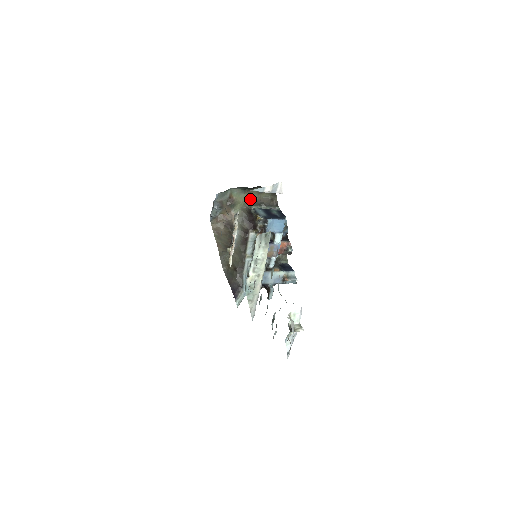
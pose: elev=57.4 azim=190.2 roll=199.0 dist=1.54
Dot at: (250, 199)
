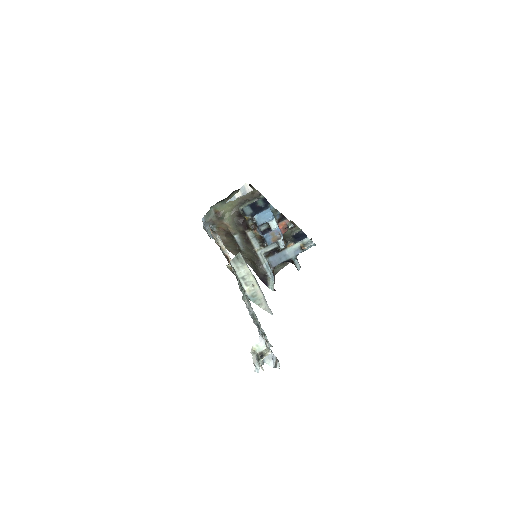
Dot at: (233, 204)
